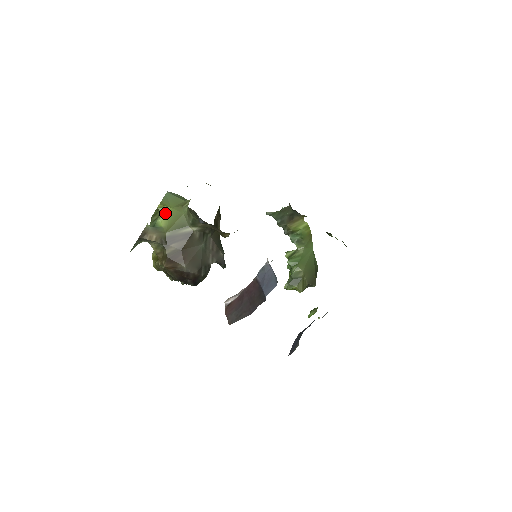
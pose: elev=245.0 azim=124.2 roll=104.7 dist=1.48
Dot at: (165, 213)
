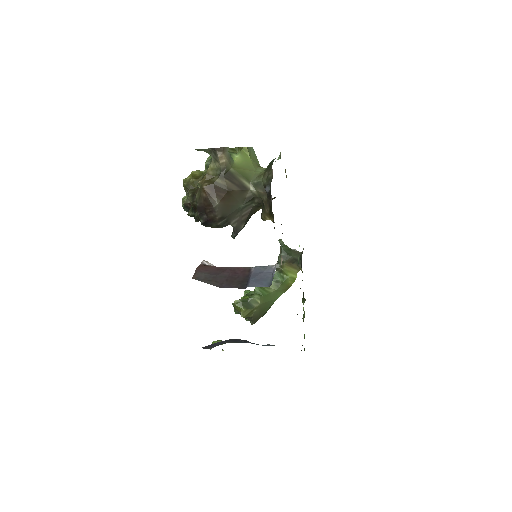
Dot at: (244, 156)
